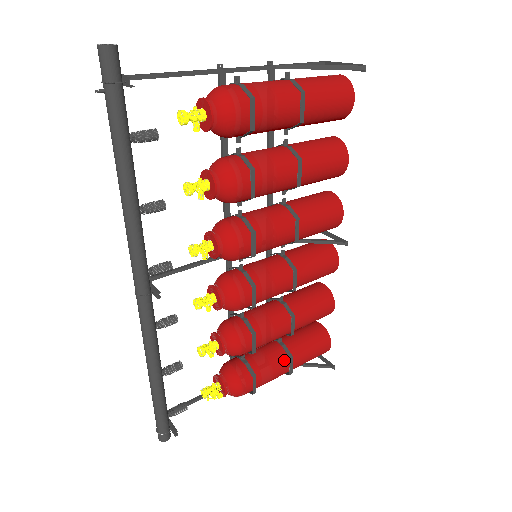
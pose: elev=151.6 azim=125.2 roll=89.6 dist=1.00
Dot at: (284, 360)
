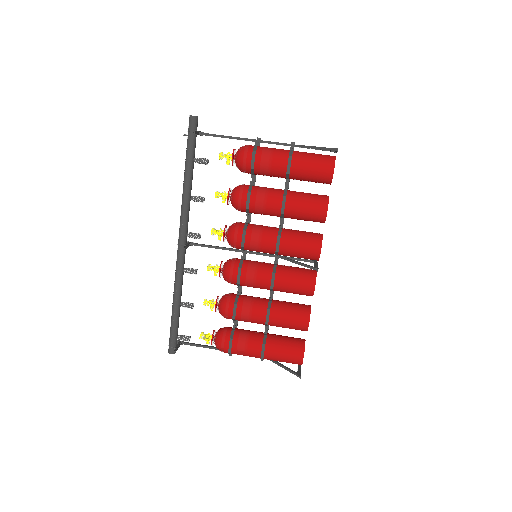
Dot at: (259, 343)
